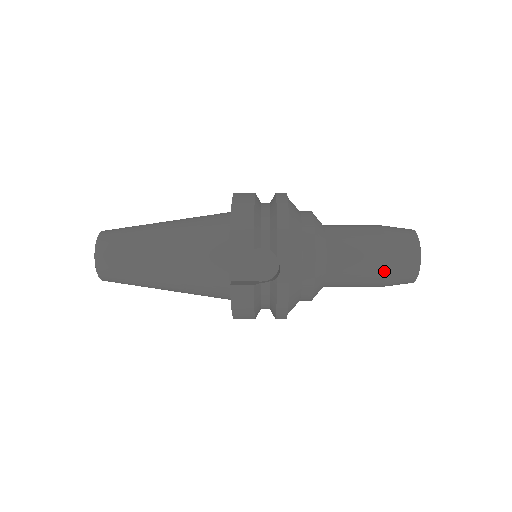
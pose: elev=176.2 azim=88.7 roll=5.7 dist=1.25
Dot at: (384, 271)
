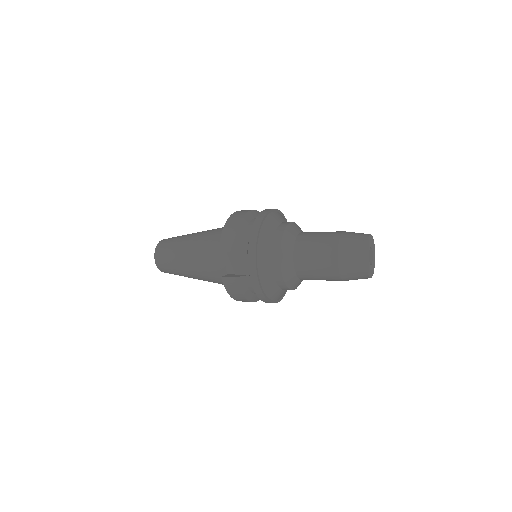
Dot at: (337, 268)
